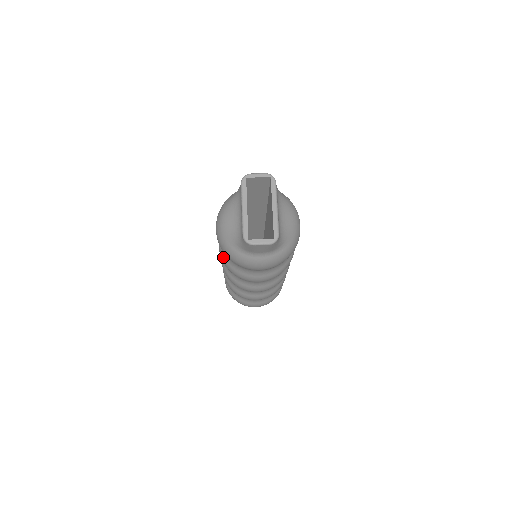
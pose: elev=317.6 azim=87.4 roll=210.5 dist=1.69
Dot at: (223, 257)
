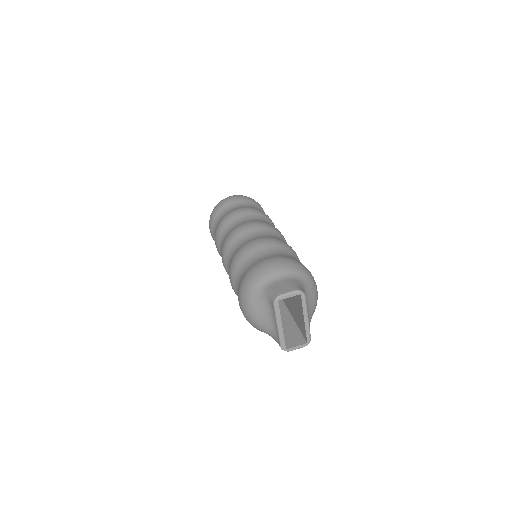
Dot at: occluded
